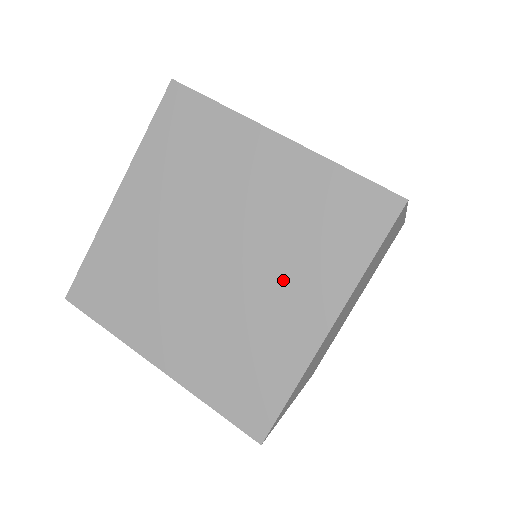
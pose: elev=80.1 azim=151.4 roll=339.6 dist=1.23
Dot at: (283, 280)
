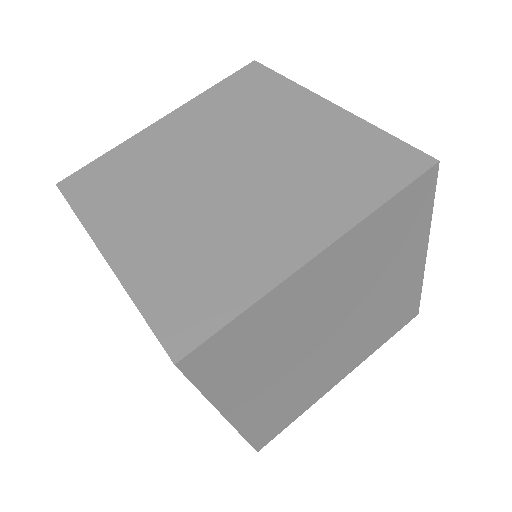
Dot at: (385, 281)
